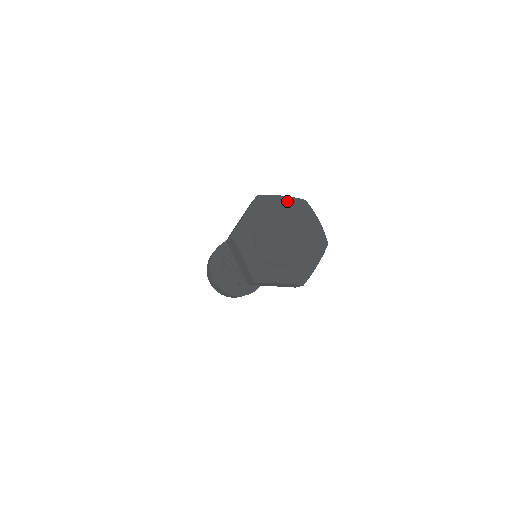
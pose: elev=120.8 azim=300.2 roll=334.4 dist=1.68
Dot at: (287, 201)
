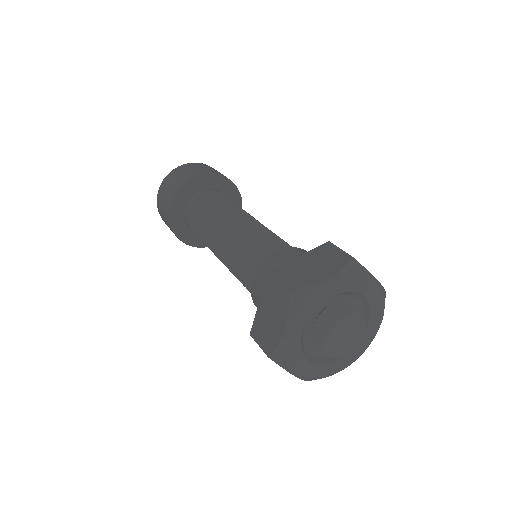
Dot at: (335, 284)
